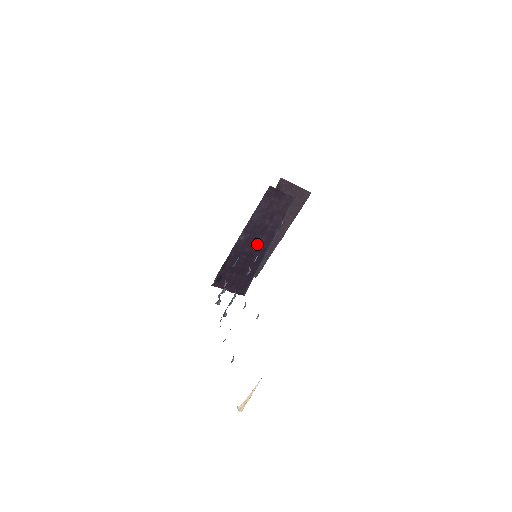
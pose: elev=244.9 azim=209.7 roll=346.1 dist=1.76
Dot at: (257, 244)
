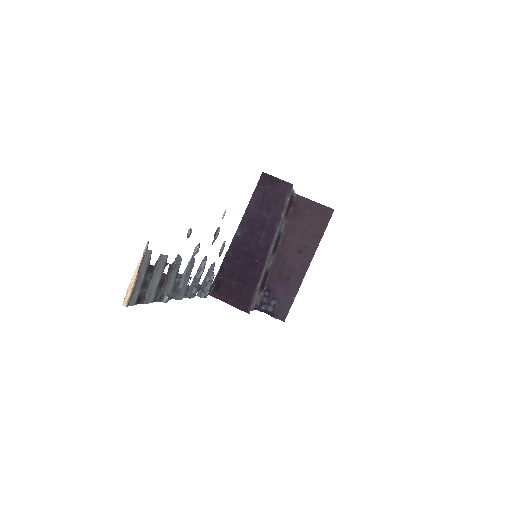
Dot at: (257, 242)
